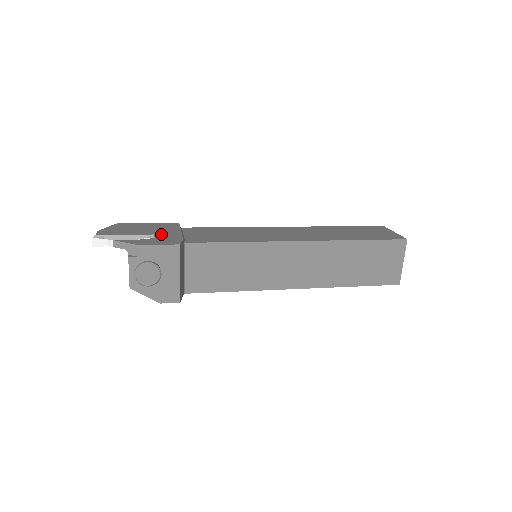
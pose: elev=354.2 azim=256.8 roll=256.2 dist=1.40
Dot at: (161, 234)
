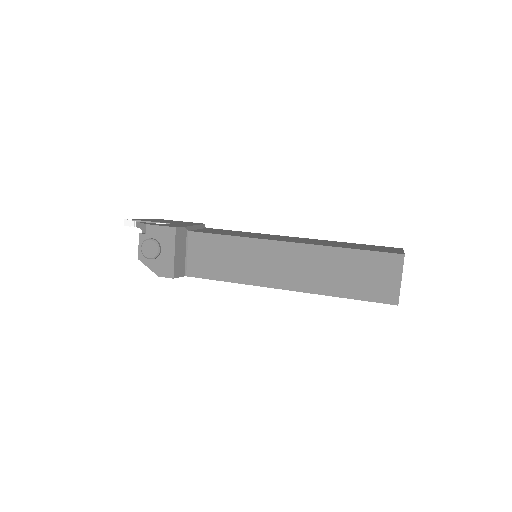
Dot at: (176, 224)
